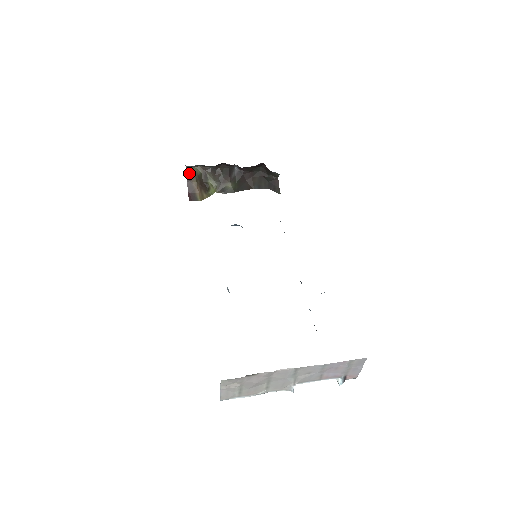
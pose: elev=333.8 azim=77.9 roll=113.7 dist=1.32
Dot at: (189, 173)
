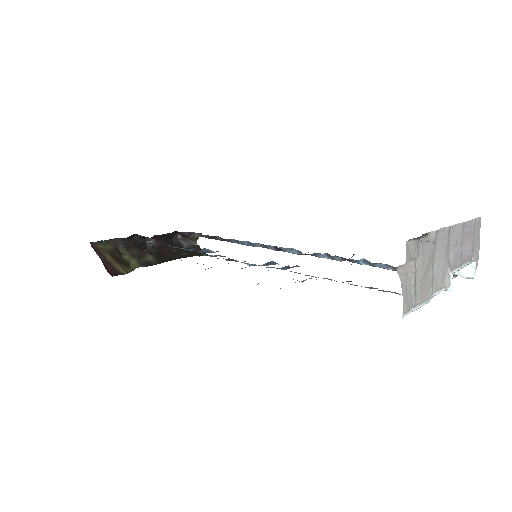
Dot at: (98, 250)
